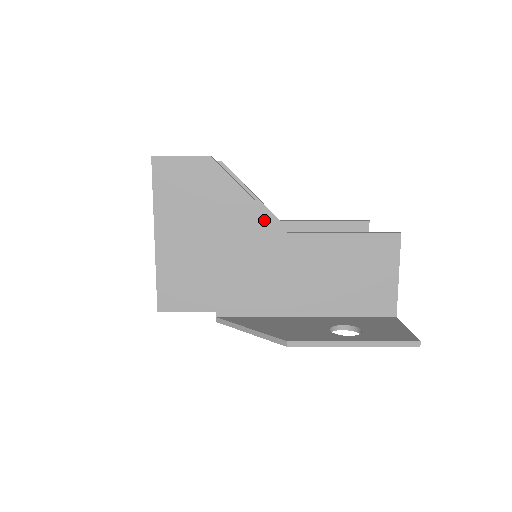
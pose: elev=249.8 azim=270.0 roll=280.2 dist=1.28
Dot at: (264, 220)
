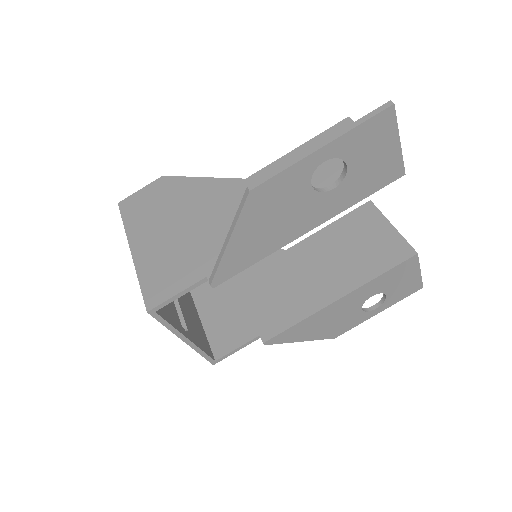
Dot at: (221, 184)
